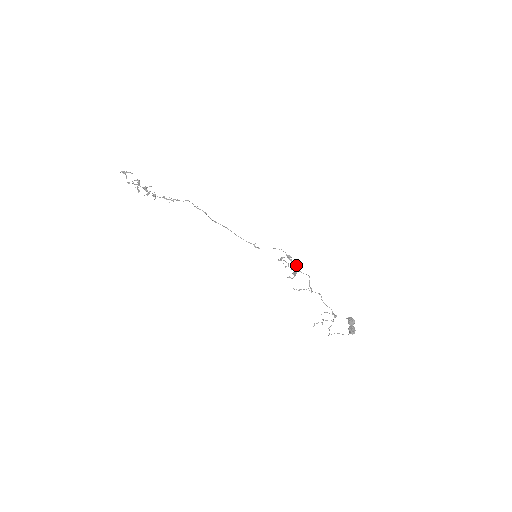
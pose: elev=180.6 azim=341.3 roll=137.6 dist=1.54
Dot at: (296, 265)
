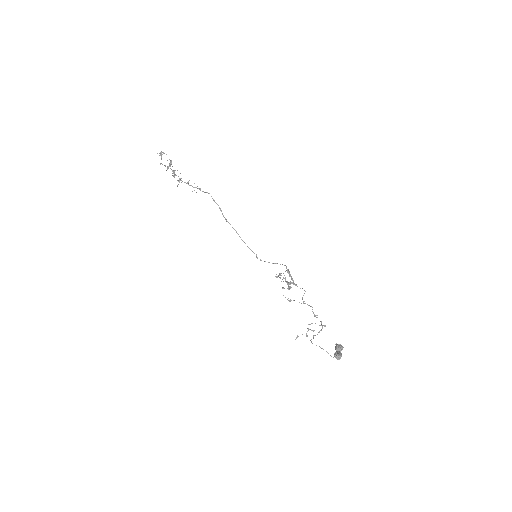
Dot at: occluded
